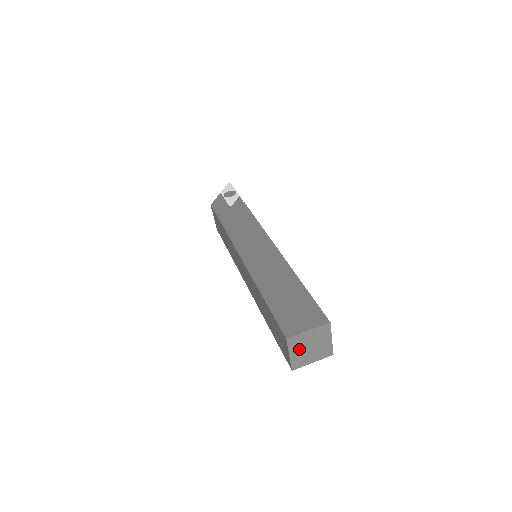
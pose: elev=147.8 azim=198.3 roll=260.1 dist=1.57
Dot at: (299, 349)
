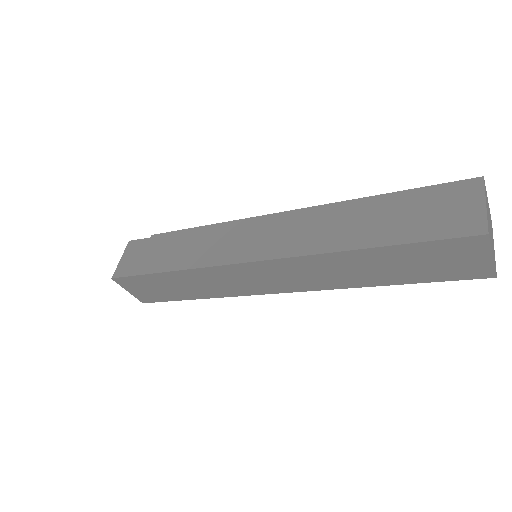
Dot at: (487, 212)
